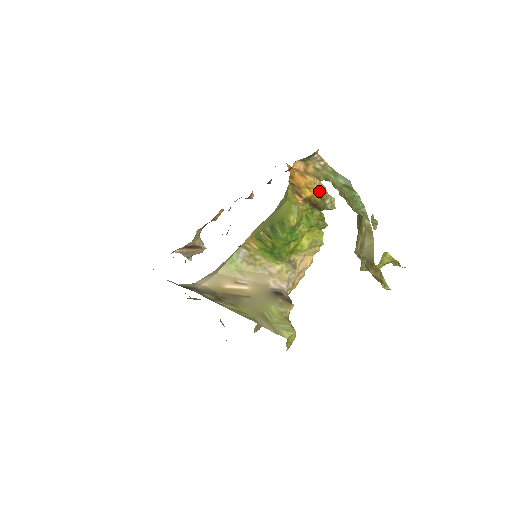
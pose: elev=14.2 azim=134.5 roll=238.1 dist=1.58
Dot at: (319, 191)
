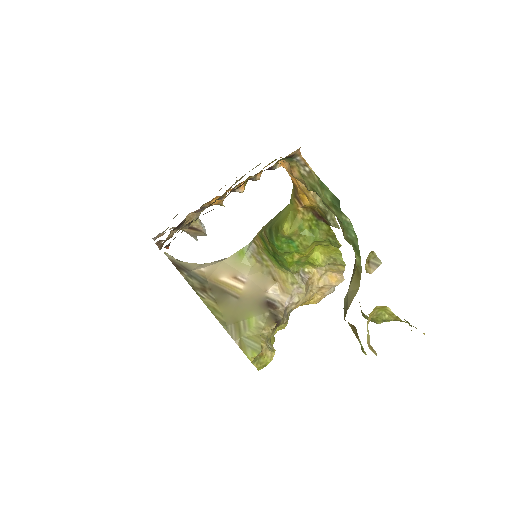
Dot at: (316, 202)
